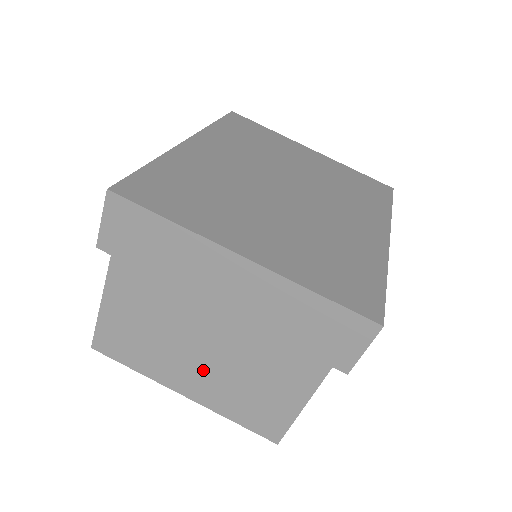
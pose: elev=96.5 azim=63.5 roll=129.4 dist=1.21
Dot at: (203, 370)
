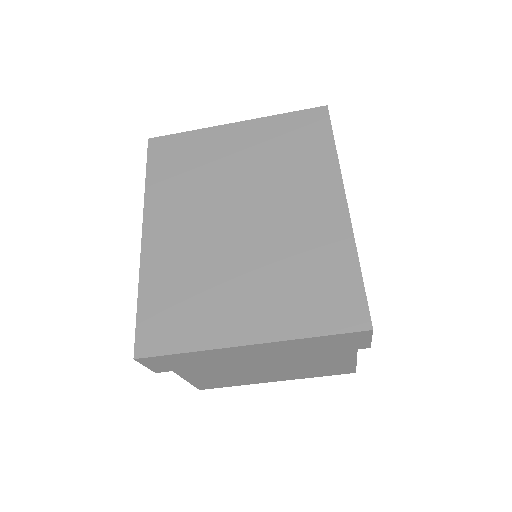
Dot at: (277, 373)
